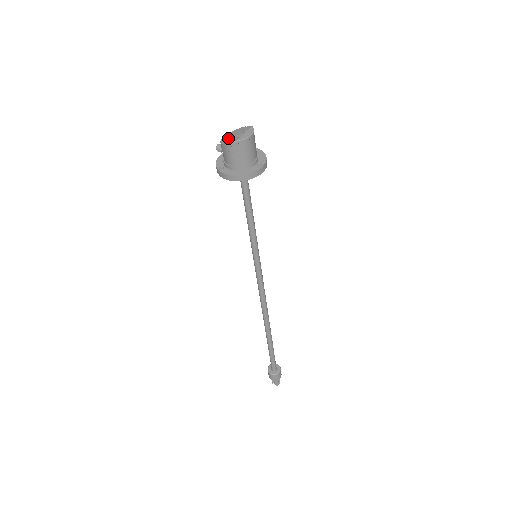
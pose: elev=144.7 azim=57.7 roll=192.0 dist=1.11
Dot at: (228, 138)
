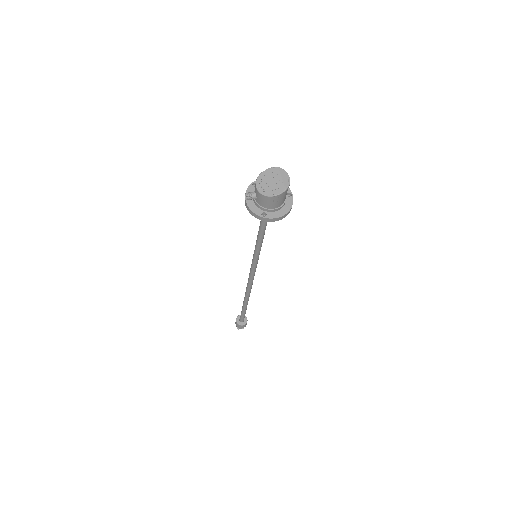
Dot at: (268, 188)
